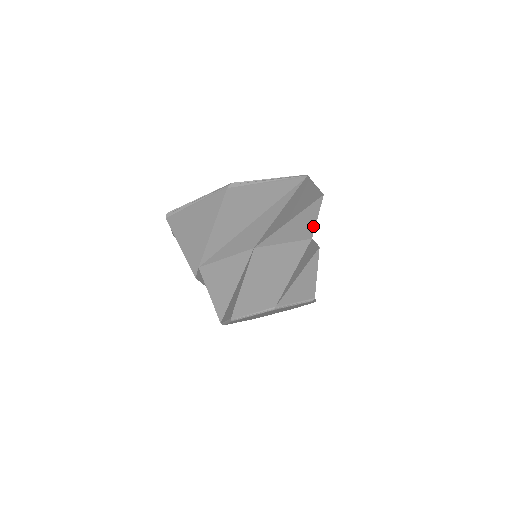
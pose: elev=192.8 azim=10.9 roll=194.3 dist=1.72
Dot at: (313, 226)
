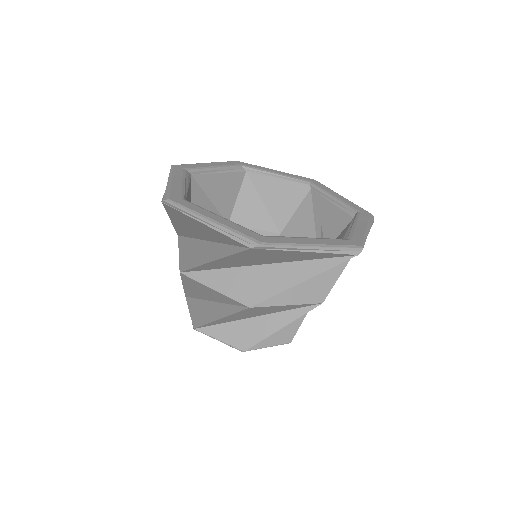
Dot at: (274, 292)
